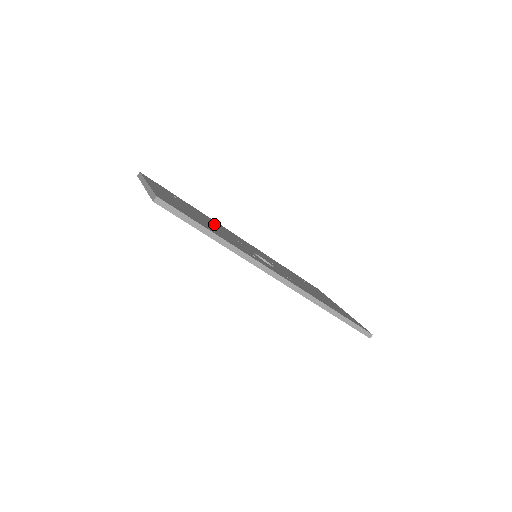
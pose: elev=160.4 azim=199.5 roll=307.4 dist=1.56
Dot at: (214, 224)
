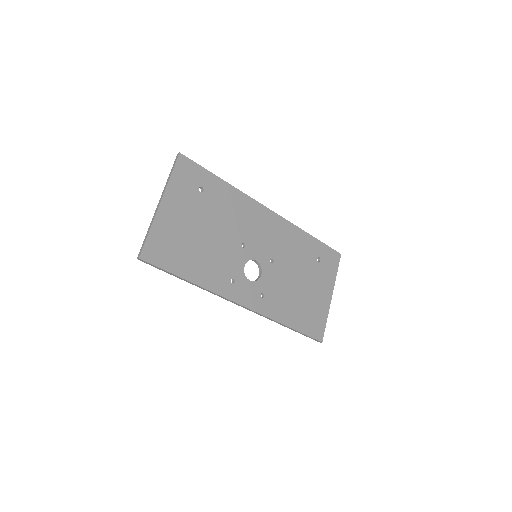
Dot at: (228, 223)
